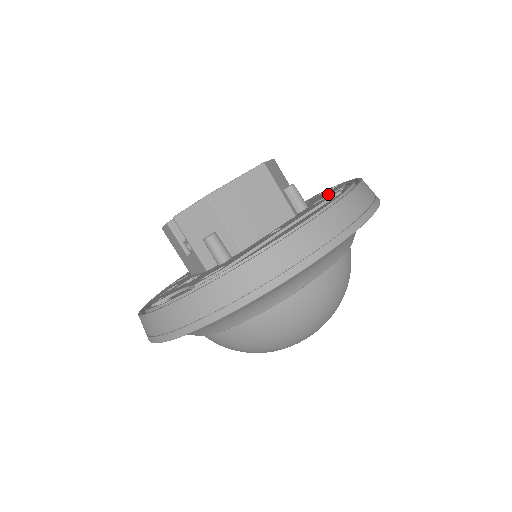
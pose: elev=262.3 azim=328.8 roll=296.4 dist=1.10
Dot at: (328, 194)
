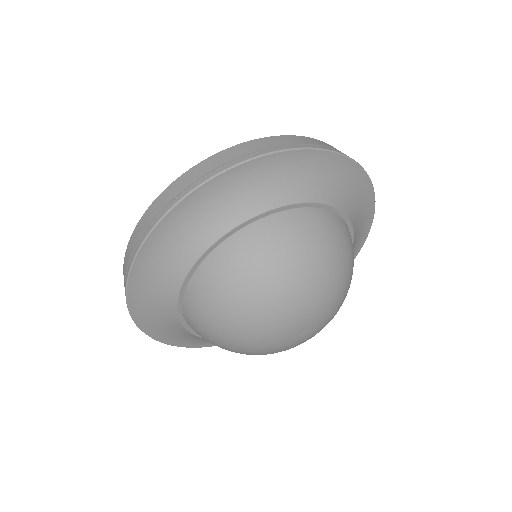
Dot at: occluded
